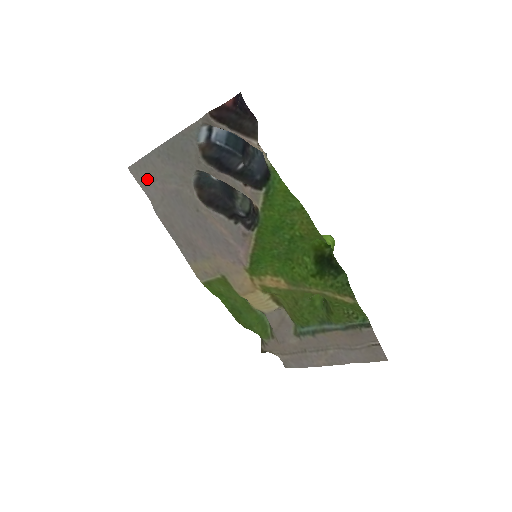
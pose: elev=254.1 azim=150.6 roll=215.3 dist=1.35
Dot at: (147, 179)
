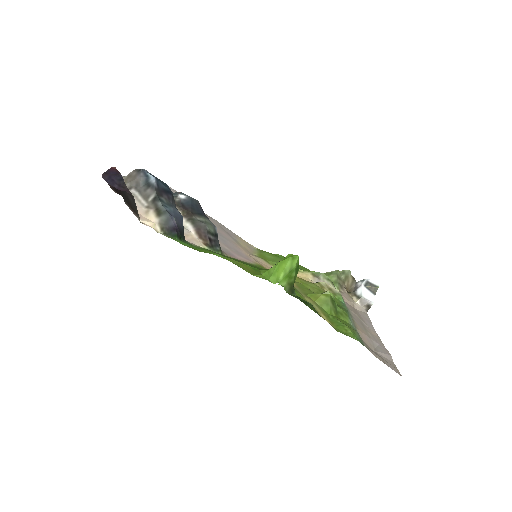
Dot at: occluded
